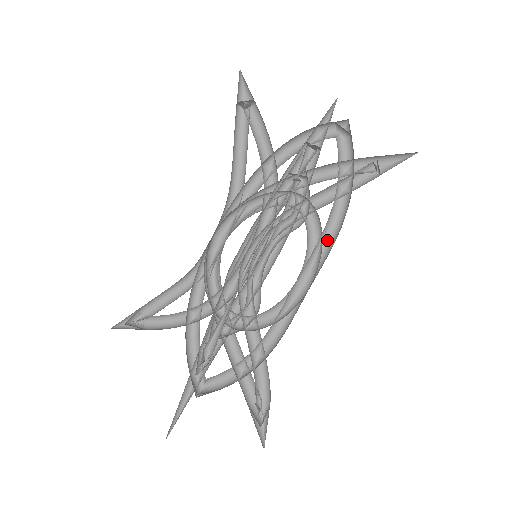
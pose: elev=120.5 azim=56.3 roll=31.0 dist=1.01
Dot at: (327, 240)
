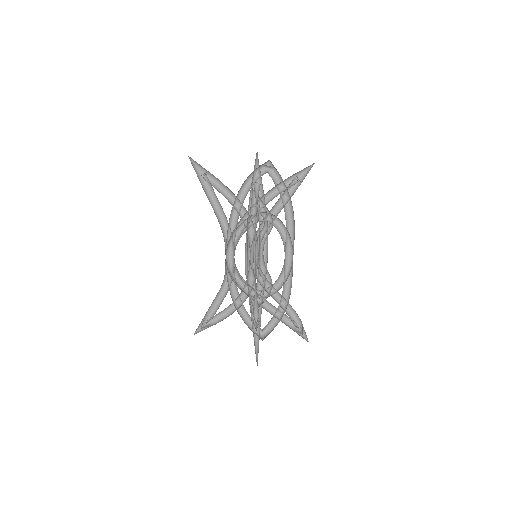
Dot at: (289, 228)
